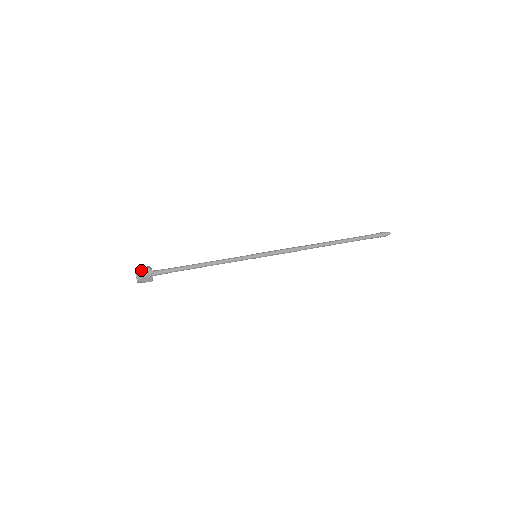
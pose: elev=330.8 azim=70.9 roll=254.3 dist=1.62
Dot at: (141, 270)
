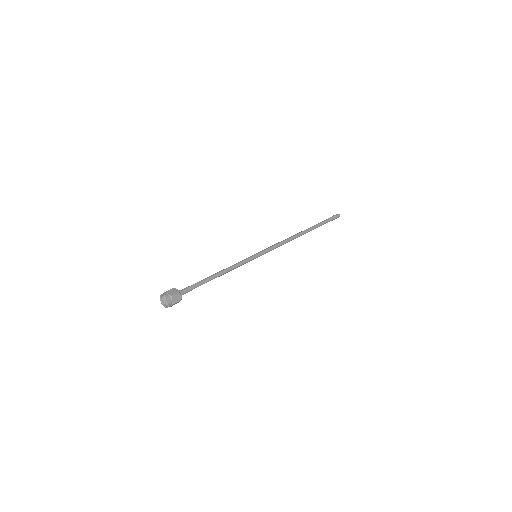
Dot at: (167, 291)
